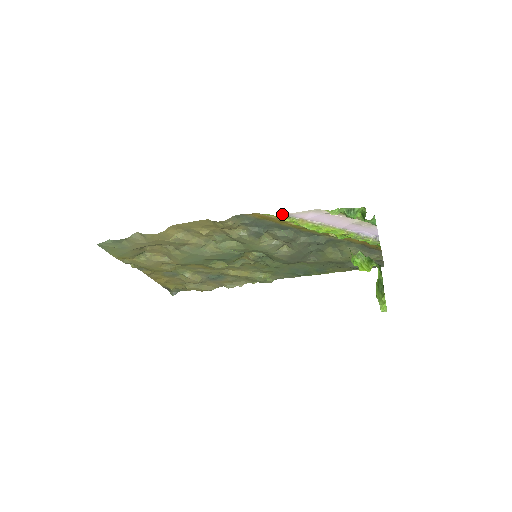
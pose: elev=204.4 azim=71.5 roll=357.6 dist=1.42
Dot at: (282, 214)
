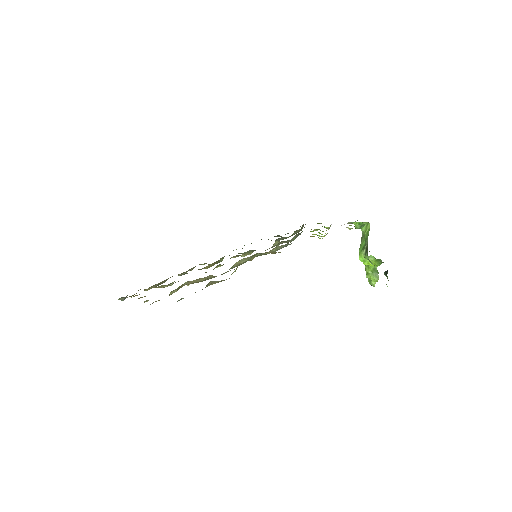
Dot at: occluded
